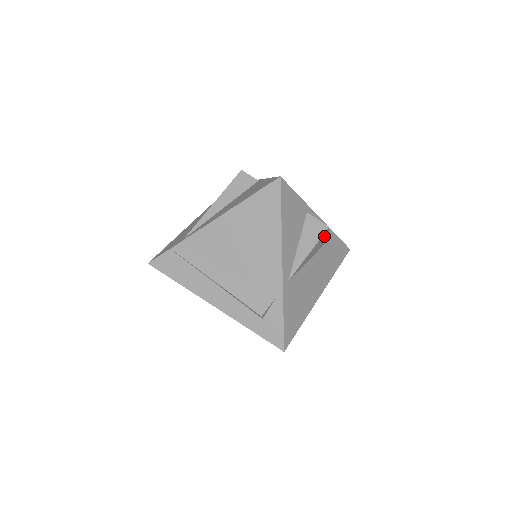
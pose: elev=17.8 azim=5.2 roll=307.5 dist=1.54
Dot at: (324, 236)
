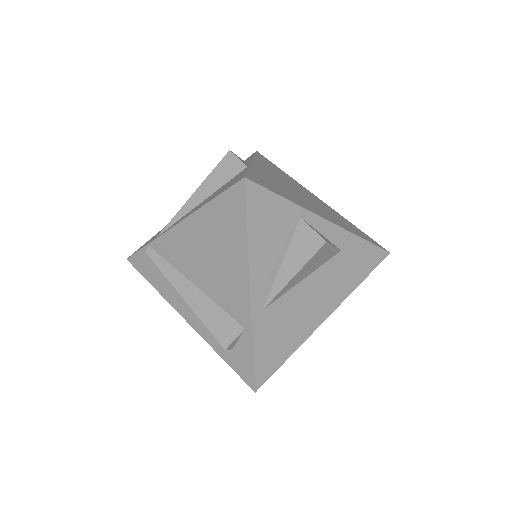
Dot at: (323, 251)
